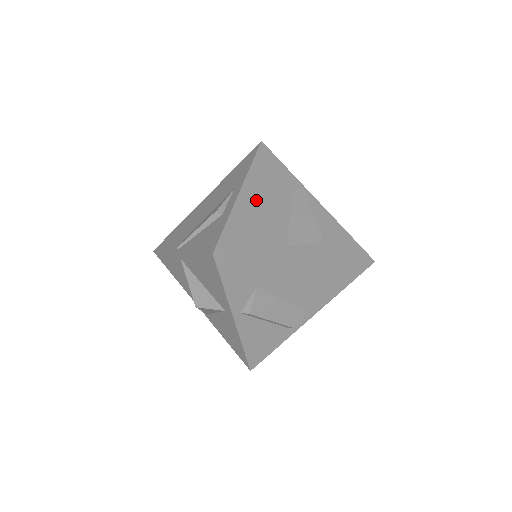
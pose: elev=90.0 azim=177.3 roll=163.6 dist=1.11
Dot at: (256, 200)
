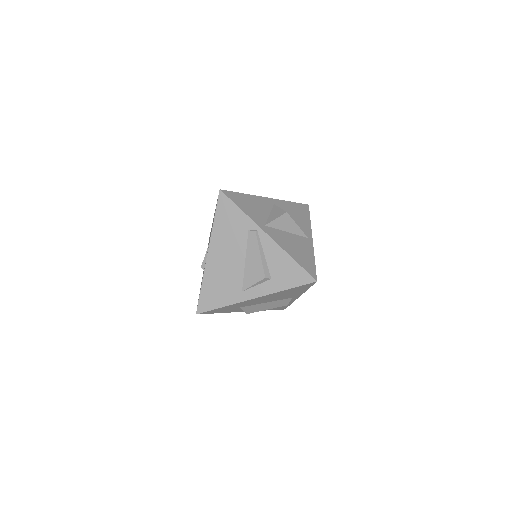
Dot at: (219, 259)
